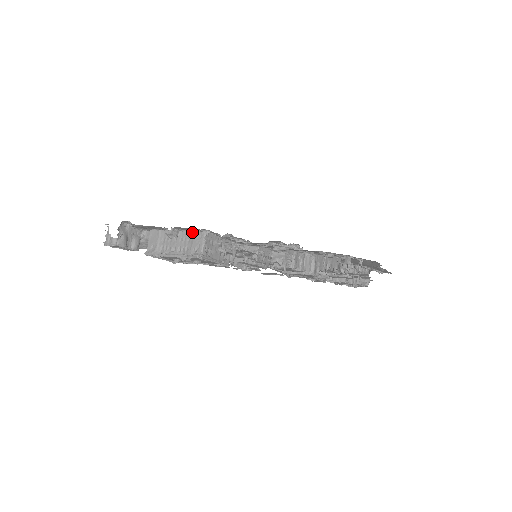
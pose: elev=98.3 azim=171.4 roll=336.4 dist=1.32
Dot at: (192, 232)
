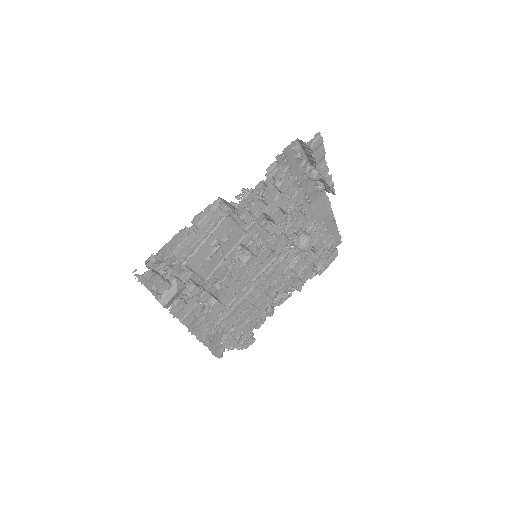
Dot at: (207, 216)
